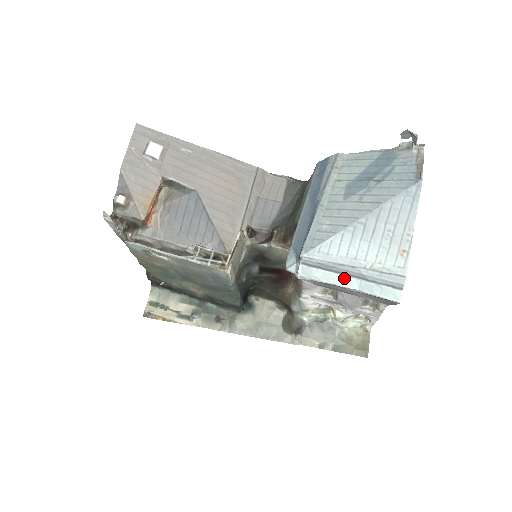
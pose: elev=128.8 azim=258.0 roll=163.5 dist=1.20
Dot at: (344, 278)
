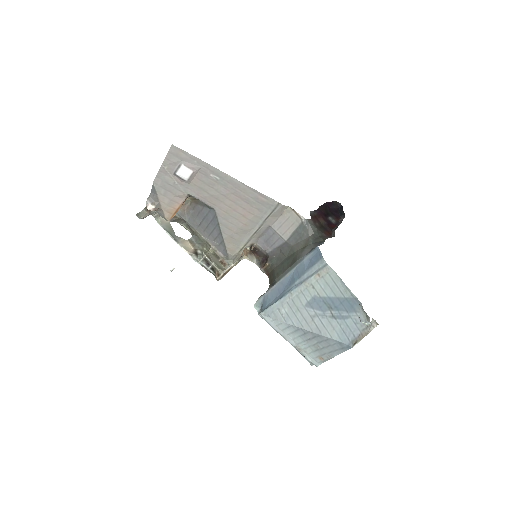
Dot at: occluded
